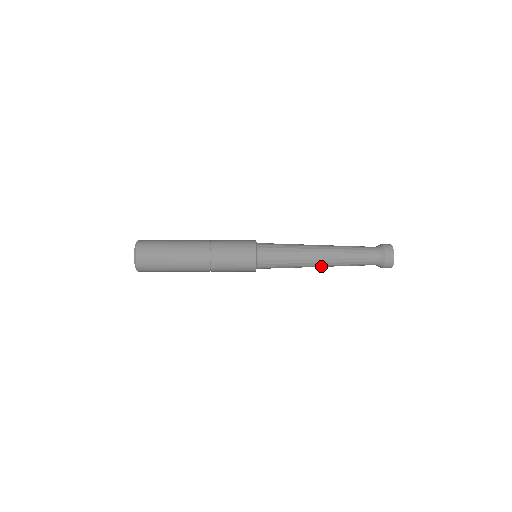
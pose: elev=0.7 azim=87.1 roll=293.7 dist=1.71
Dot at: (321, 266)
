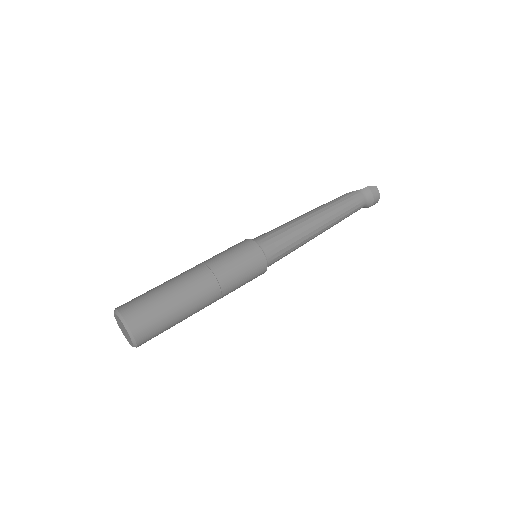
Dot at: occluded
